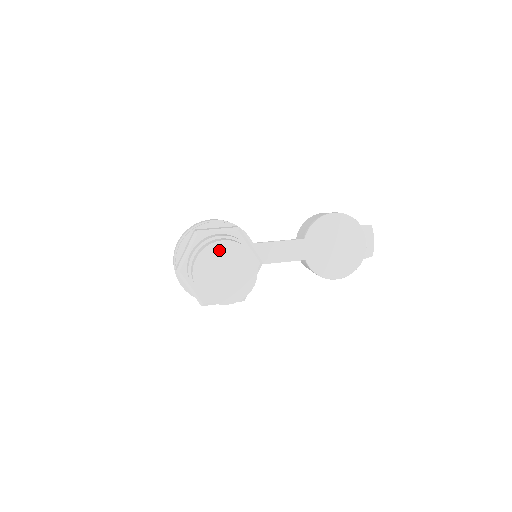
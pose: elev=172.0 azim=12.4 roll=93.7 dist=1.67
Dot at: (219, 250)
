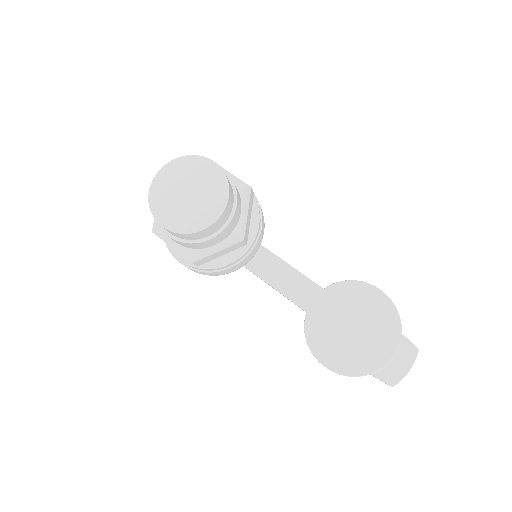
Dot at: (202, 167)
